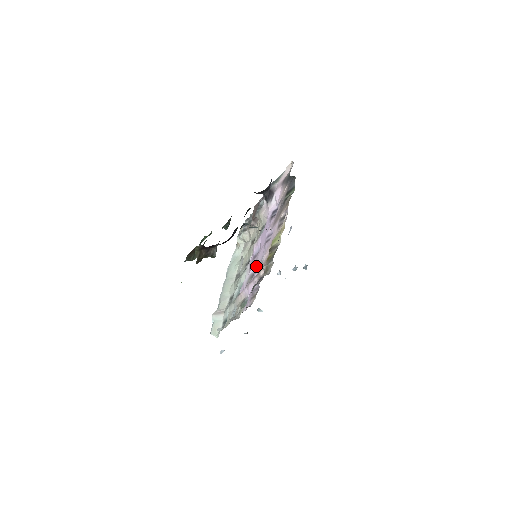
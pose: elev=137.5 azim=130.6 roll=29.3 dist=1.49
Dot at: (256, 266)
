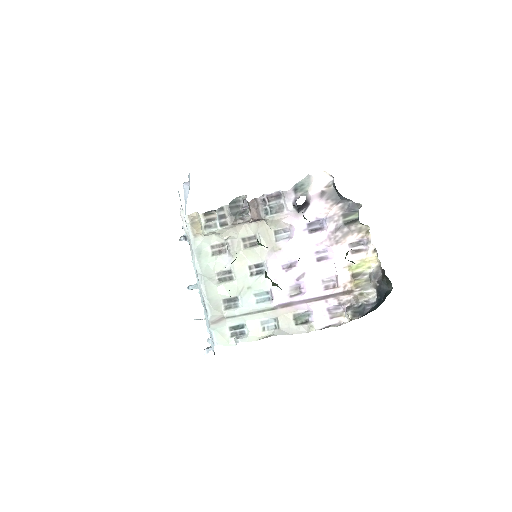
Dot at: (308, 281)
